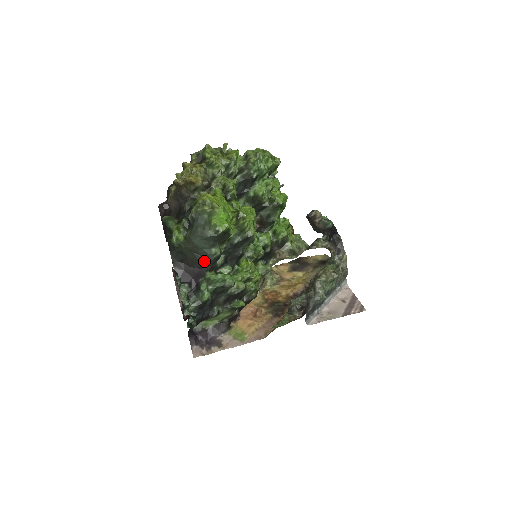
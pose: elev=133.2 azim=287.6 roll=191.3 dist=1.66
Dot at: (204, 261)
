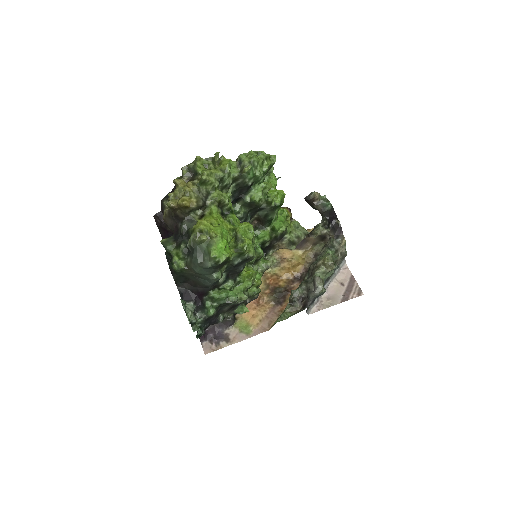
Dot at: (206, 283)
